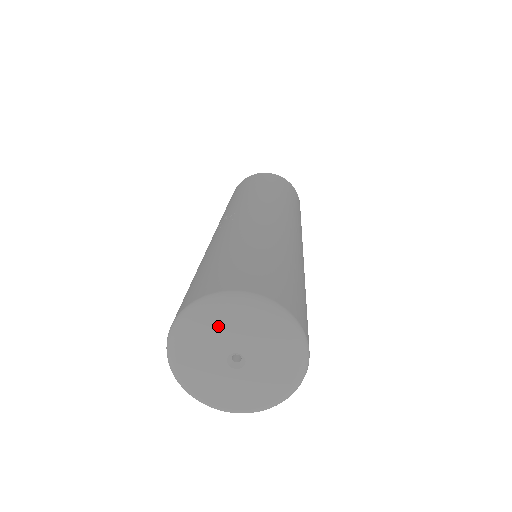
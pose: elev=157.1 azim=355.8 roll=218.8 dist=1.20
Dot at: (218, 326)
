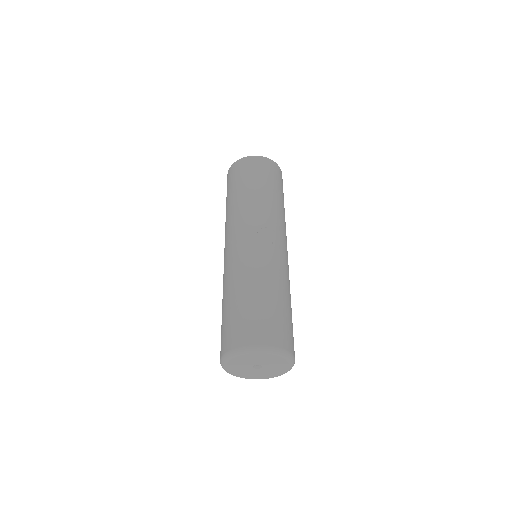
Dot at: (271, 359)
